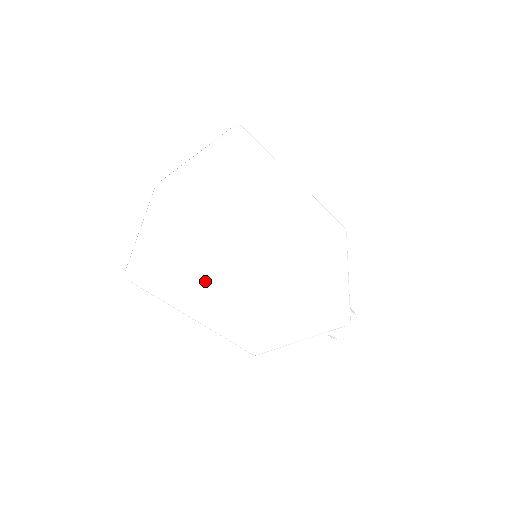
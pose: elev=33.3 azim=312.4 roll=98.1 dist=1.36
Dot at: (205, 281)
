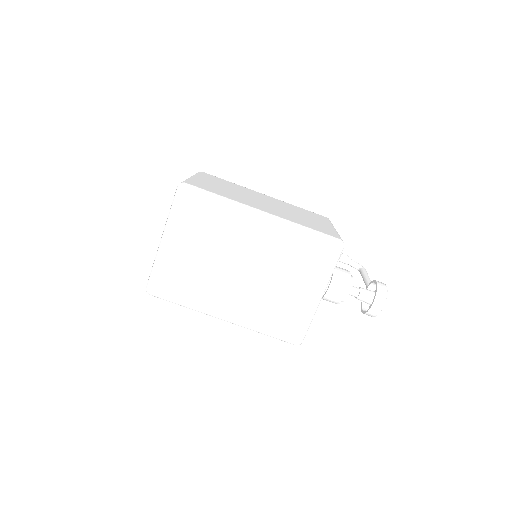
Dot at: (203, 257)
